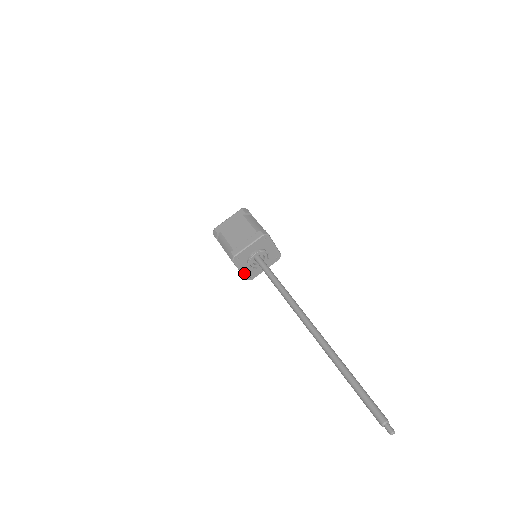
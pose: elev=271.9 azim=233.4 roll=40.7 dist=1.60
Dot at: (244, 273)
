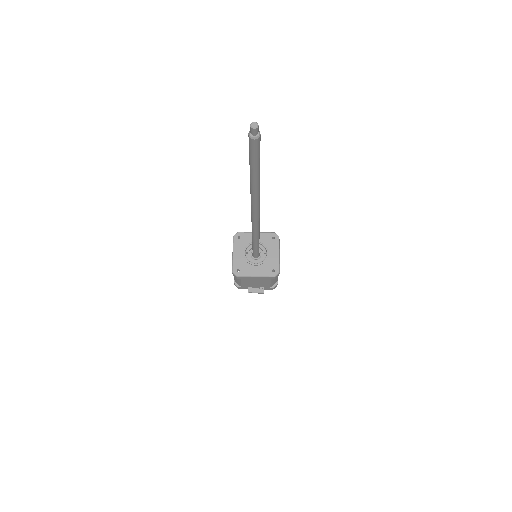
Dot at: (235, 260)
